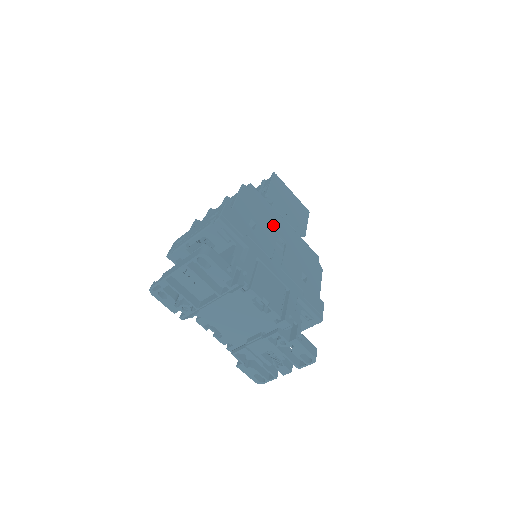
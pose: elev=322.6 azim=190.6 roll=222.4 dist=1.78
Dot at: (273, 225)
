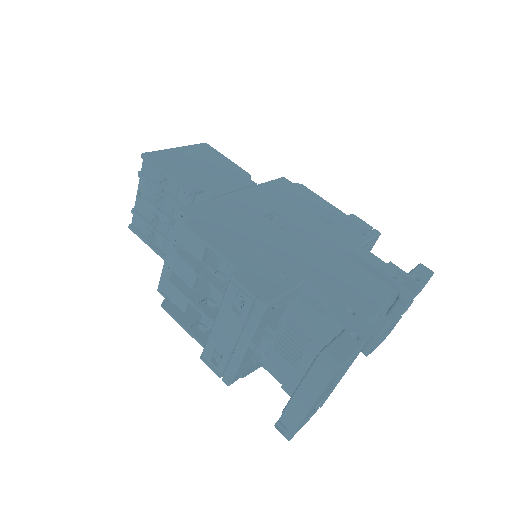
Dot at: (250, 216)
